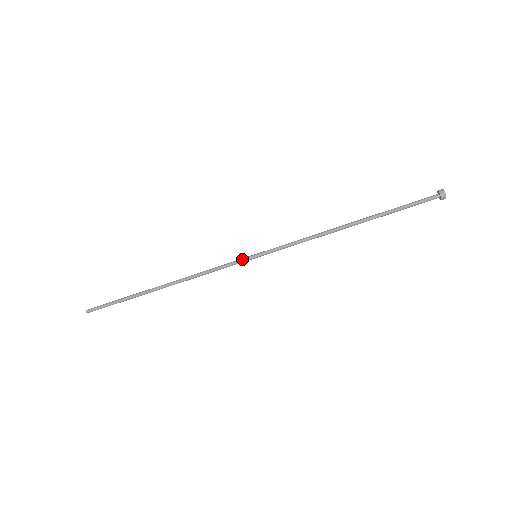
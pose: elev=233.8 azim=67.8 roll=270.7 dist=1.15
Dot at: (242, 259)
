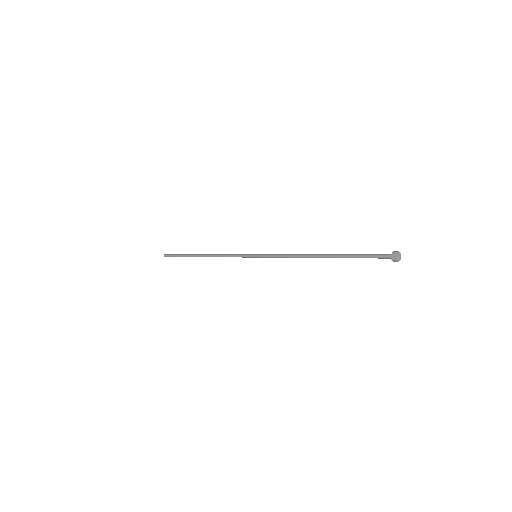
Dot at: occluded
